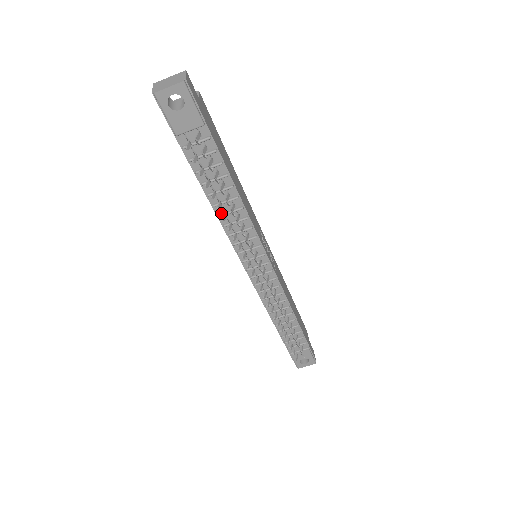
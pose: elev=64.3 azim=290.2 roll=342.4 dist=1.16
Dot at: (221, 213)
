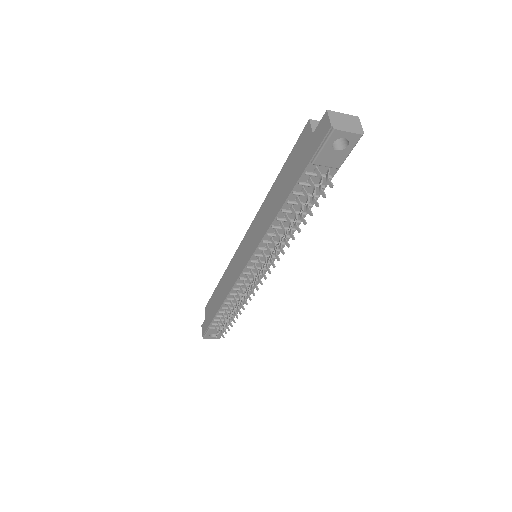
Dot at: (276, 225)
